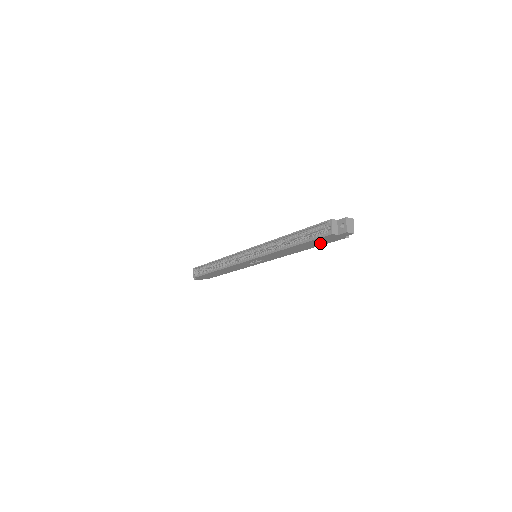
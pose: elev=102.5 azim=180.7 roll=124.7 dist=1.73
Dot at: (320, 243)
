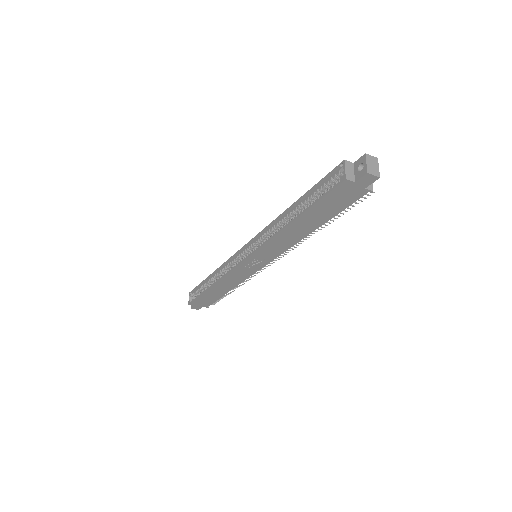
Dot at: (333, 209)
